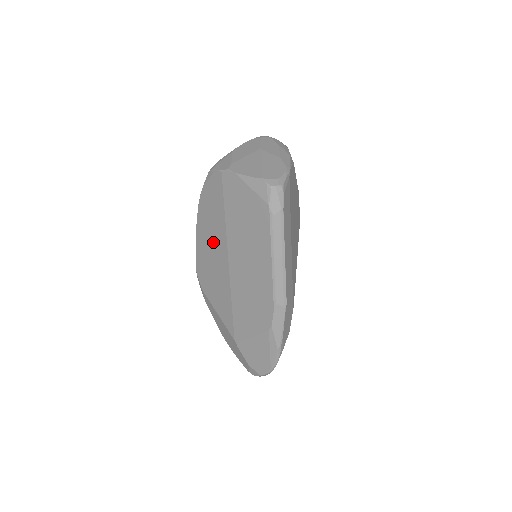
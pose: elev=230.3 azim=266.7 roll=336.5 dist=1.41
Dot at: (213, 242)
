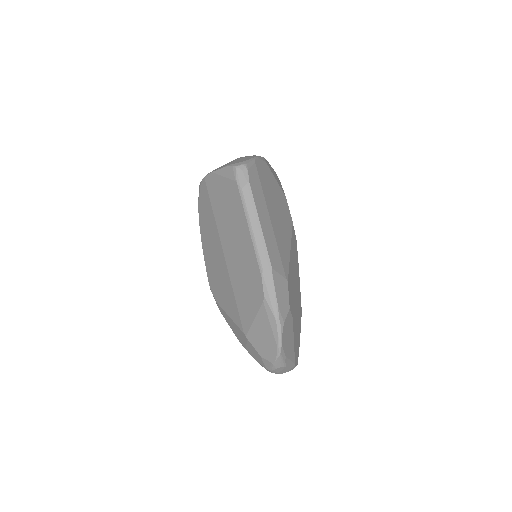
Dot at: (212, 246)
